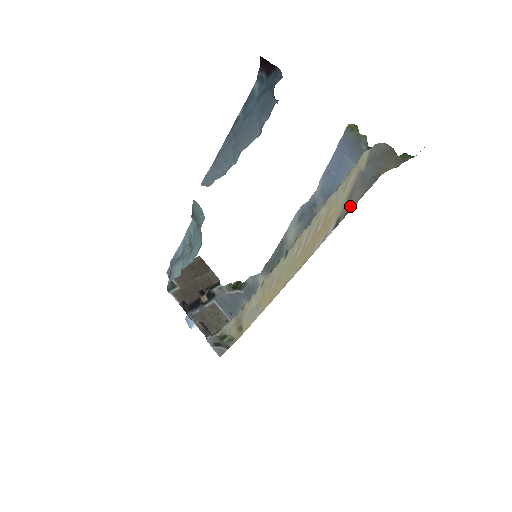
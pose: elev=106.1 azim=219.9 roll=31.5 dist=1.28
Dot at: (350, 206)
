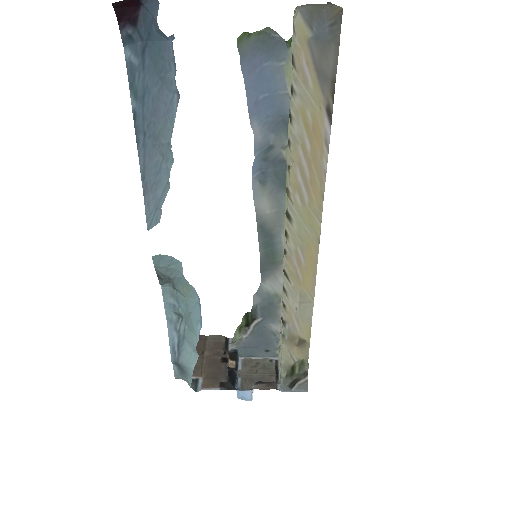
Dot at: (330, 81)
